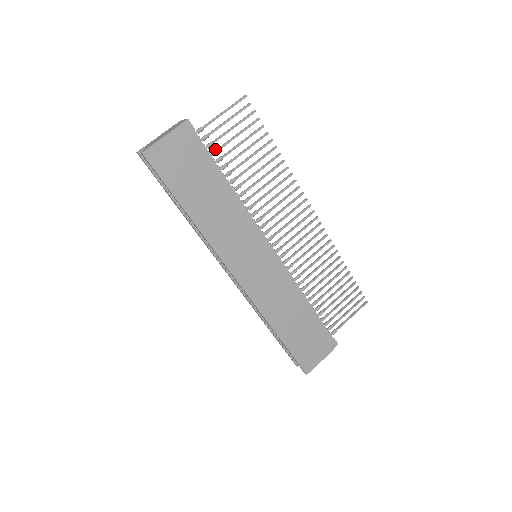
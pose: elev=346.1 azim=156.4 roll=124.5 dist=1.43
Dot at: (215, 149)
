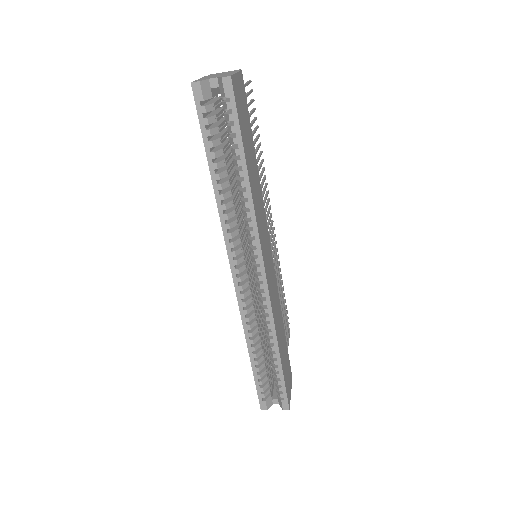
Dot at: occluded
